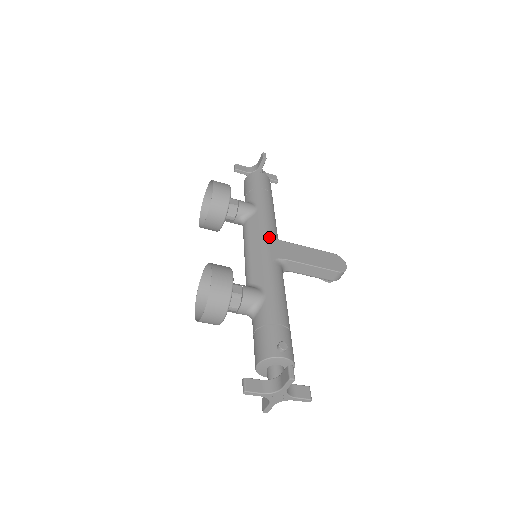
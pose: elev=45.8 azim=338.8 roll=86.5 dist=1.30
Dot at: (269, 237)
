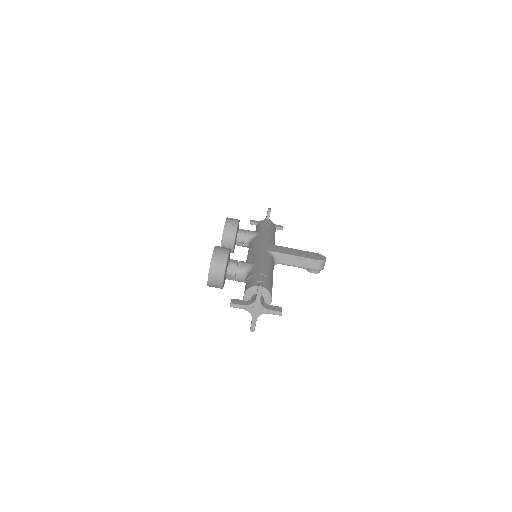
Dot at: (265, 243)
